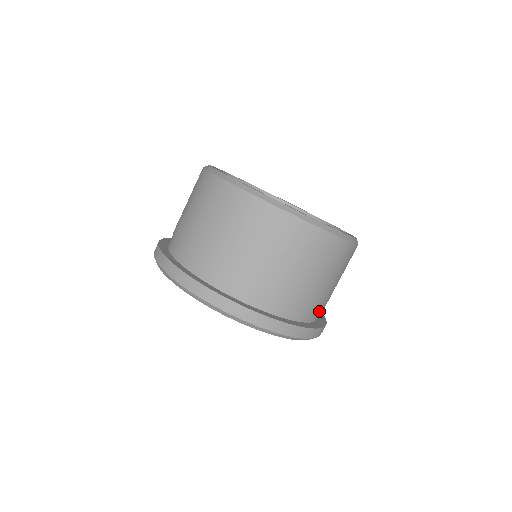
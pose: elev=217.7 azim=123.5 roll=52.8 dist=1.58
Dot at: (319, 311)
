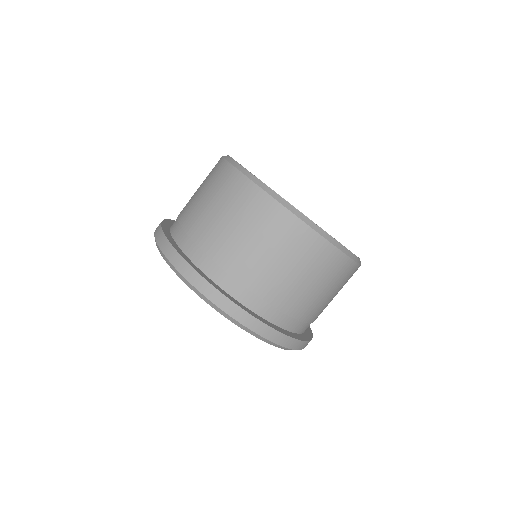
Dot at: occluded
